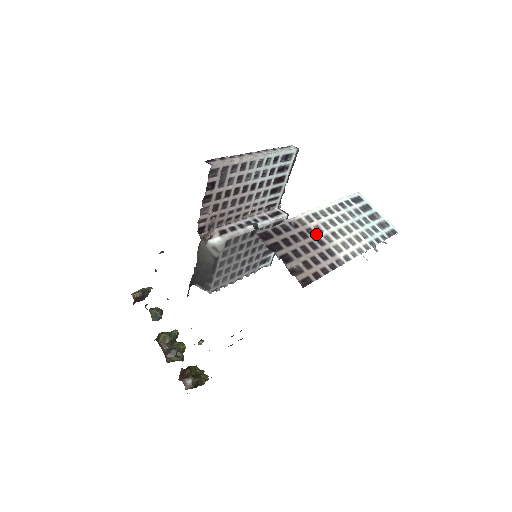
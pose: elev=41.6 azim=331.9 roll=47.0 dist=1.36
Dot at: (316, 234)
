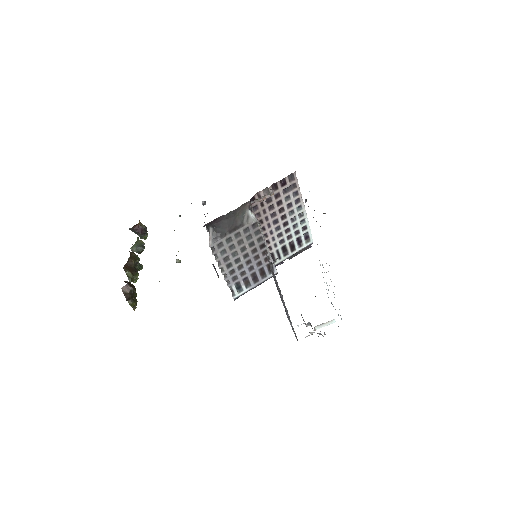
Dot at: occluded
